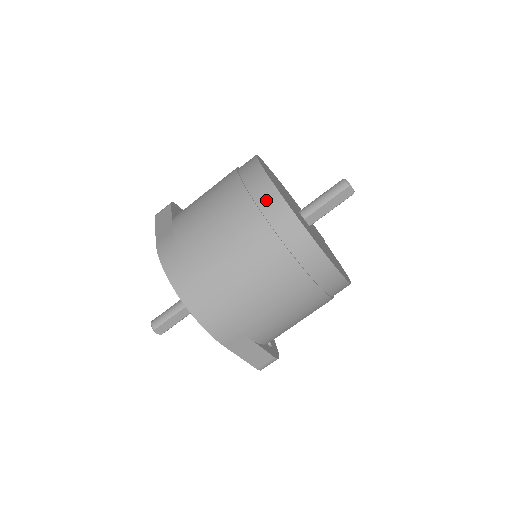
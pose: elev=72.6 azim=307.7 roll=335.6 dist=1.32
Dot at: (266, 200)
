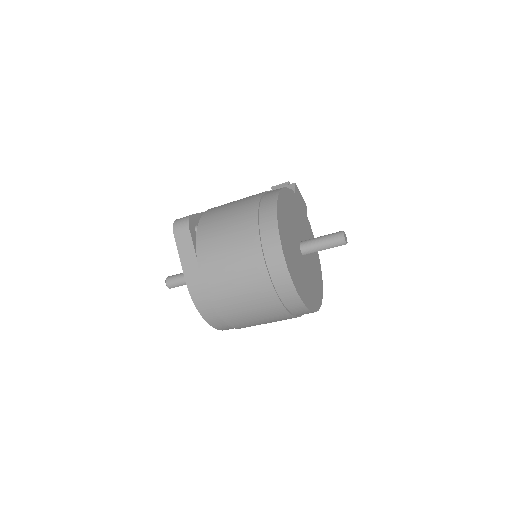
Dot at: (285, 293)
